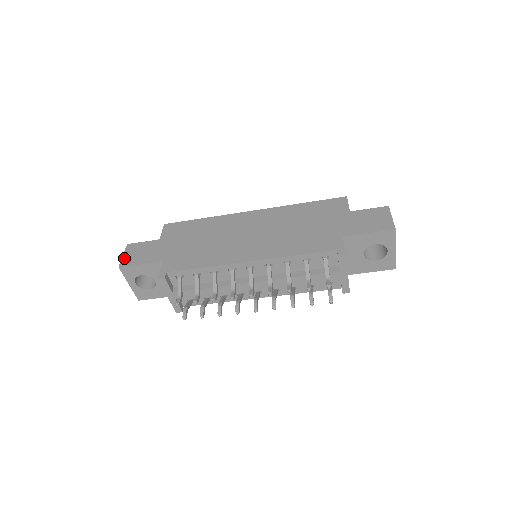
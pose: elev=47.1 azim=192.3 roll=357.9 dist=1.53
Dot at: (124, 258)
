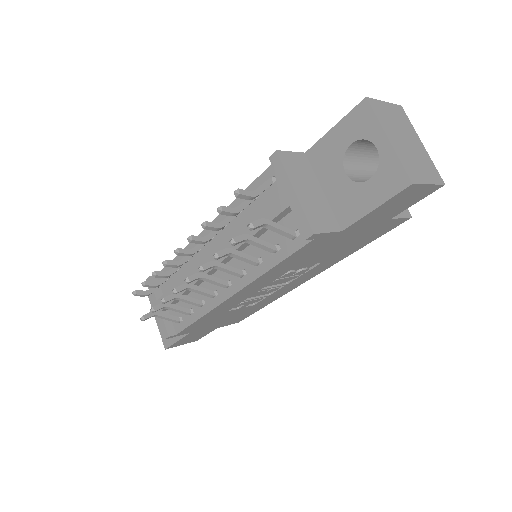
Dot at: occluded
